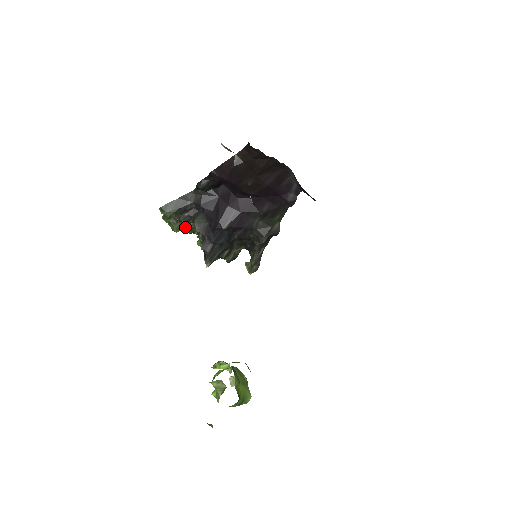
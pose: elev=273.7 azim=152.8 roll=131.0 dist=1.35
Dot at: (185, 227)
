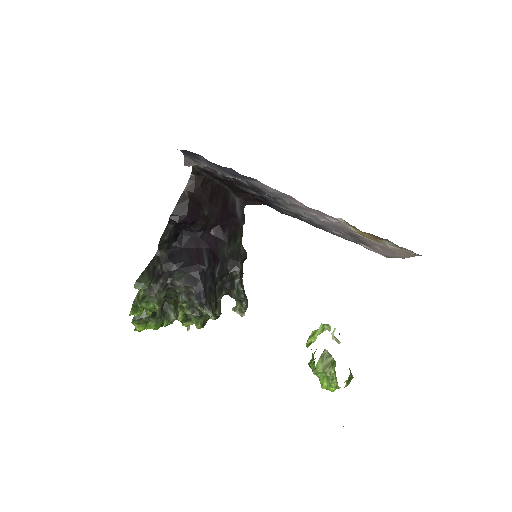
Dot at: (151, 323)
